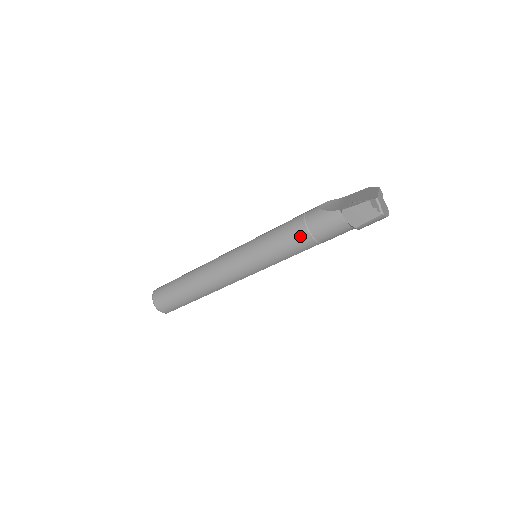
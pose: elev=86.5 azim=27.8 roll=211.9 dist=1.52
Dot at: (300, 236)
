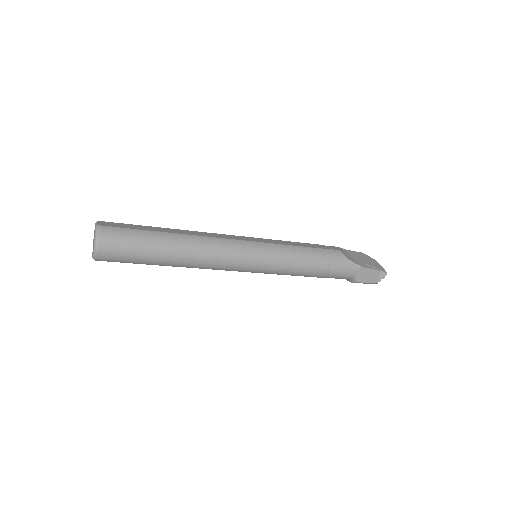
Dot at: (321, 267)
